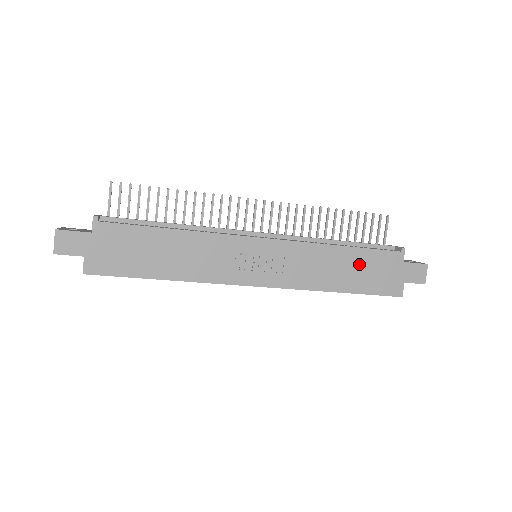
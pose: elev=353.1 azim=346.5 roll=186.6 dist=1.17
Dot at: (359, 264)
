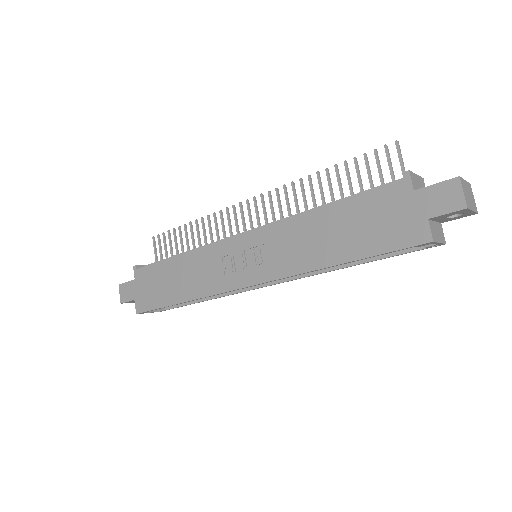
Dot at: (350, 220)
